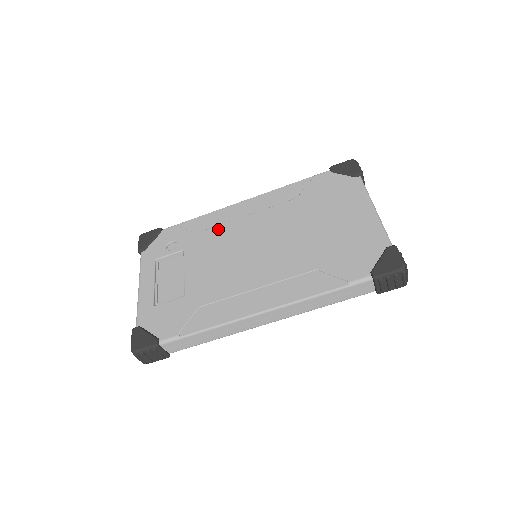
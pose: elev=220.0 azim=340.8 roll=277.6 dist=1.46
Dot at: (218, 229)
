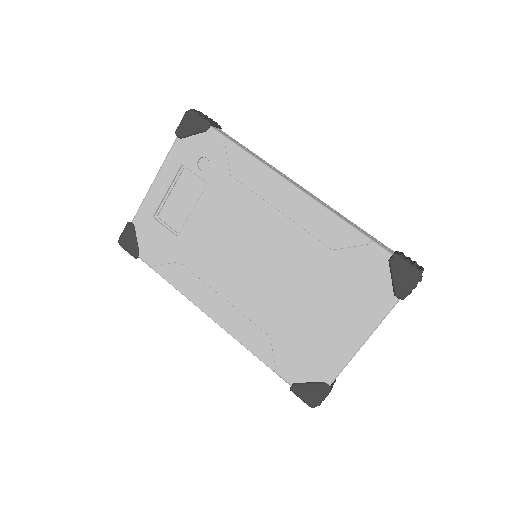
Dot at: (248, 197)
